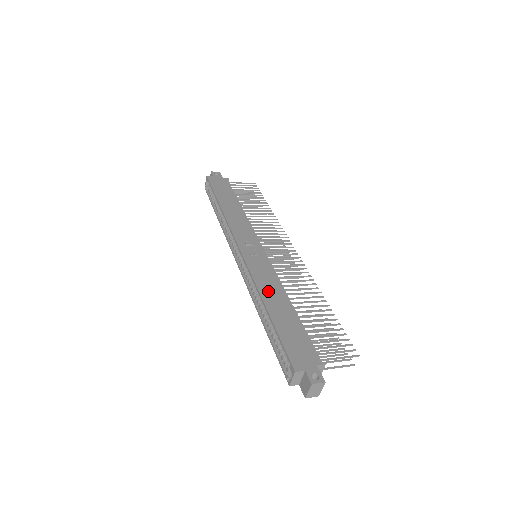
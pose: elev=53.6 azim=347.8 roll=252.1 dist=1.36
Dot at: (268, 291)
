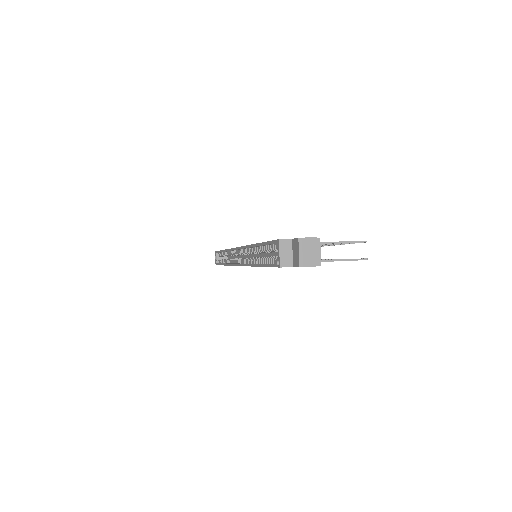
Dot at: occluded
